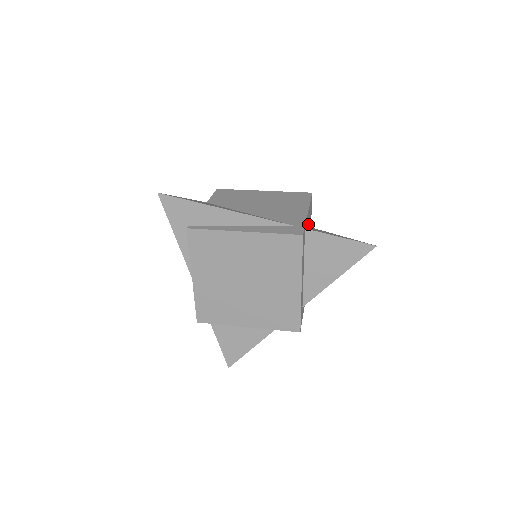
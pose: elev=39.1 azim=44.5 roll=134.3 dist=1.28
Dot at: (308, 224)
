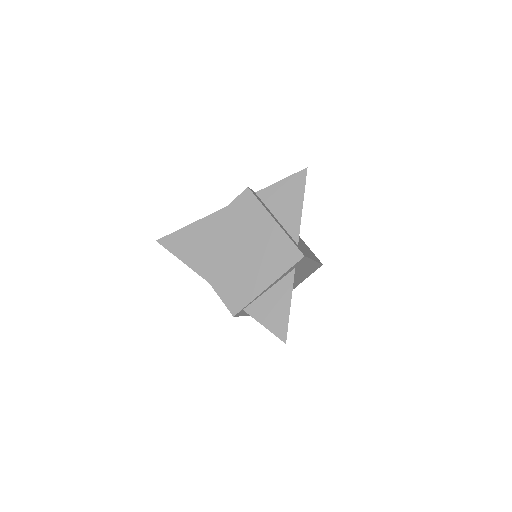
Dot at: occluded
